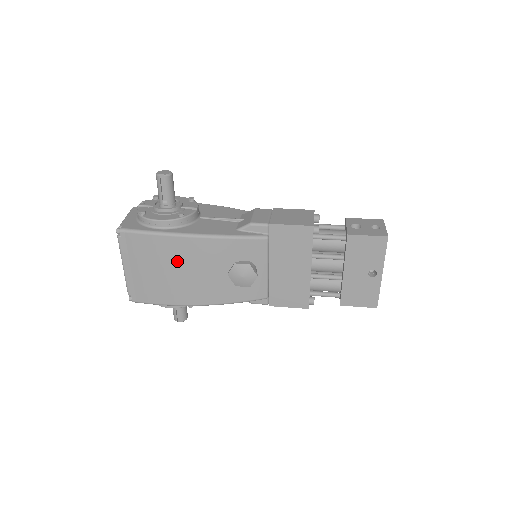
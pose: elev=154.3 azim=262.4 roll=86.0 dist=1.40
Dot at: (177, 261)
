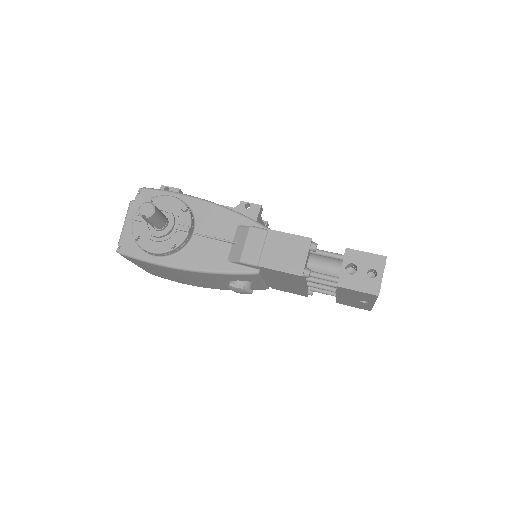
Dot at: (177, 274)
